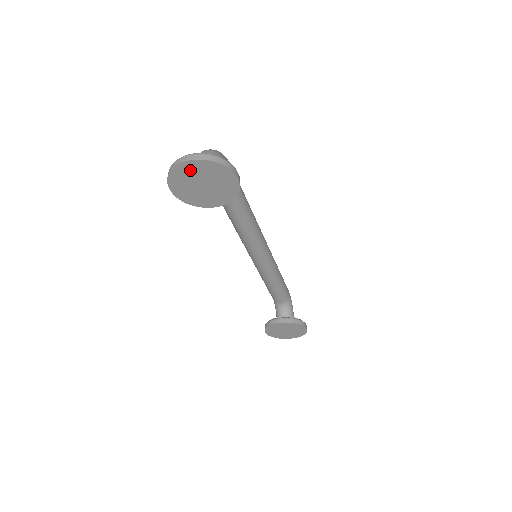
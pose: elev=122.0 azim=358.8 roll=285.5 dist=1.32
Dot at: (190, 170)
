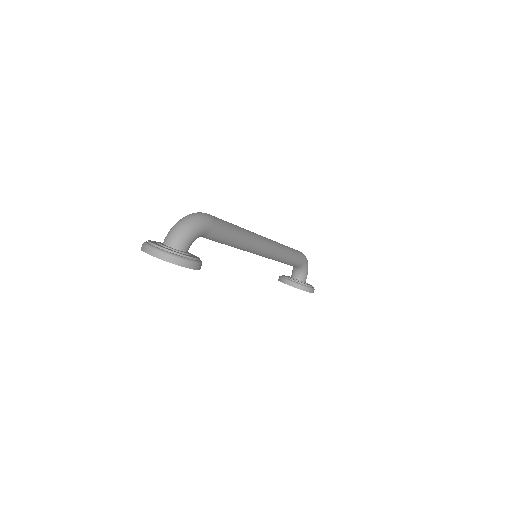
Dot at: occluded
